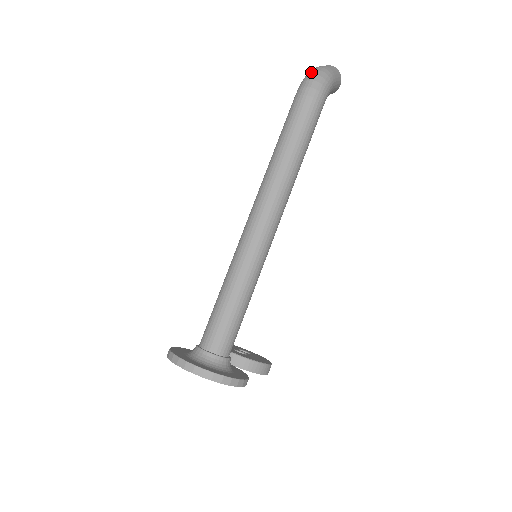
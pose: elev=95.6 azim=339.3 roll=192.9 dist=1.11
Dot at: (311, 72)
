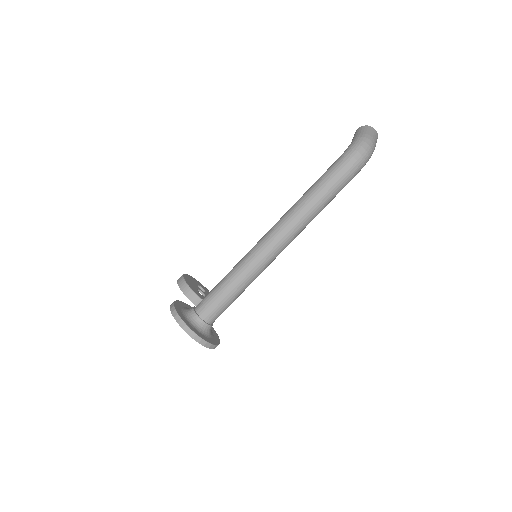
Dot at: (363, 143)
